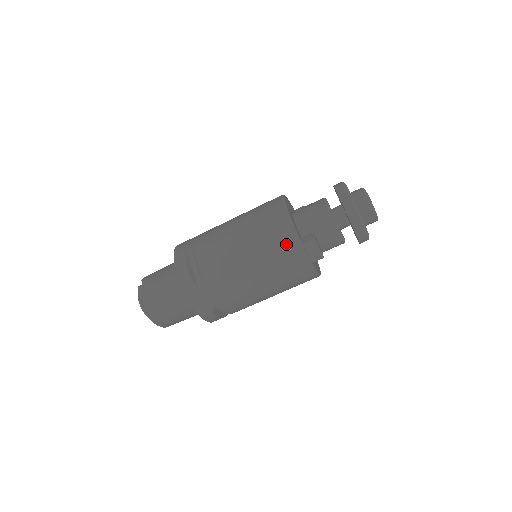
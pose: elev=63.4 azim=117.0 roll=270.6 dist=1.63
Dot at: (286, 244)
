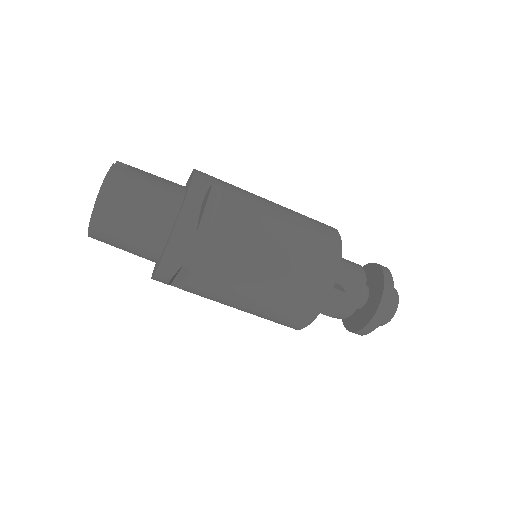
Dot at: (321, 274)
